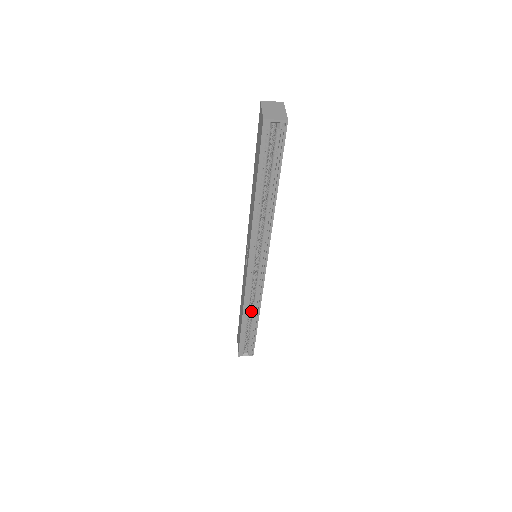
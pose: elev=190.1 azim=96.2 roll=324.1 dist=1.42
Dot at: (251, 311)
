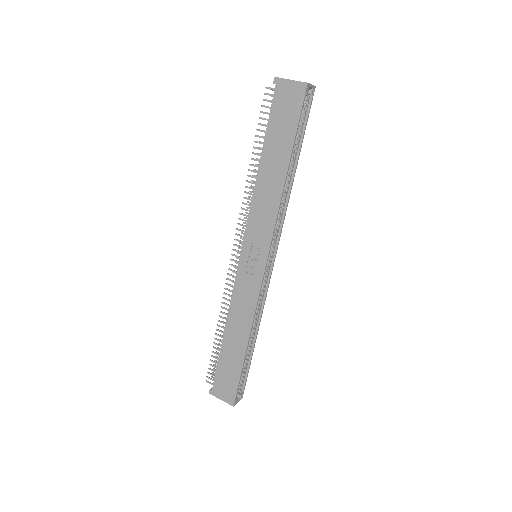
Dot at: occluded
